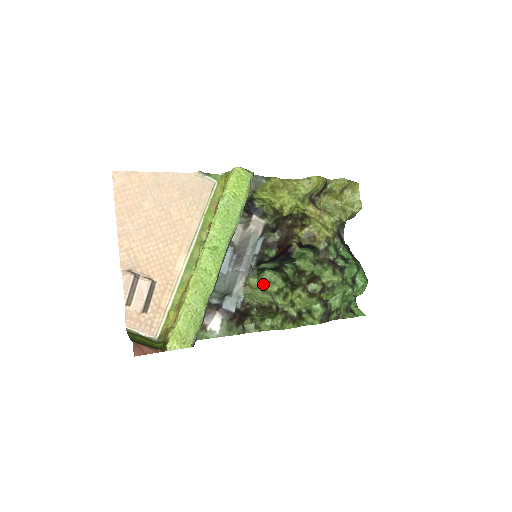
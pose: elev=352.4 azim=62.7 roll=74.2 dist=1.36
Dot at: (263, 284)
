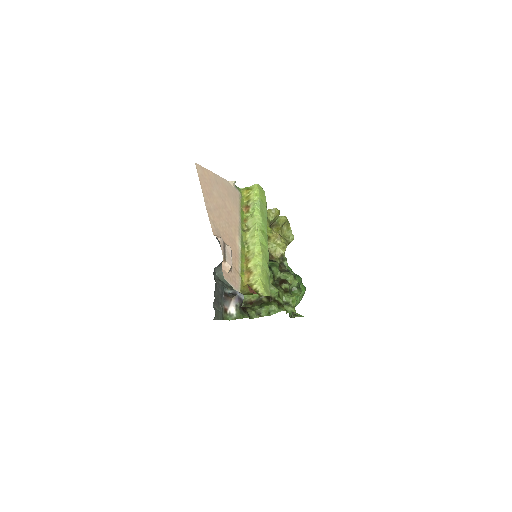
Dot at: occluded
